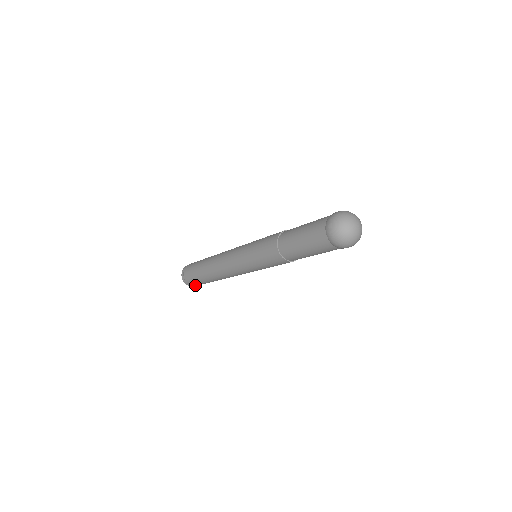
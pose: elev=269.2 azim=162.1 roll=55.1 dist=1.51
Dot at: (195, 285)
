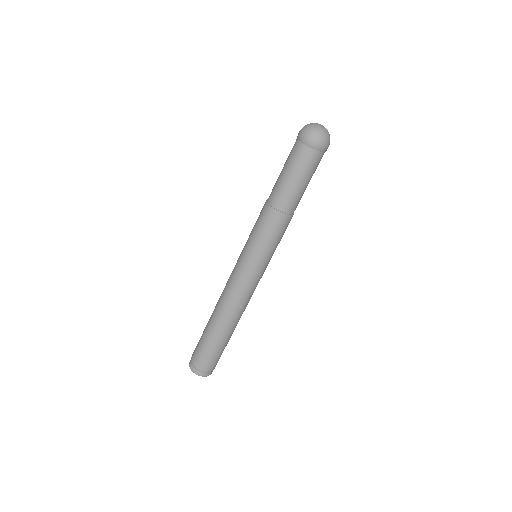
Dot at: (203, 366)
